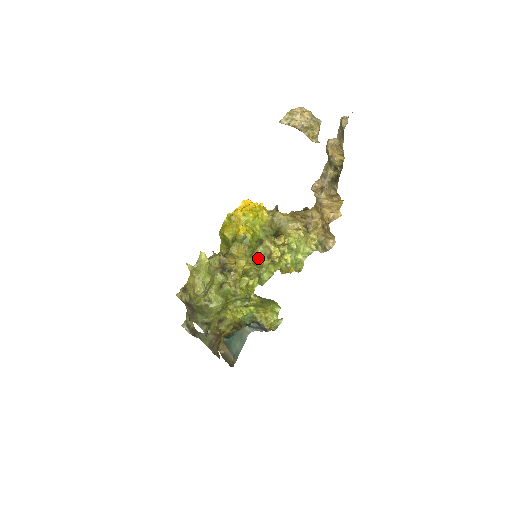
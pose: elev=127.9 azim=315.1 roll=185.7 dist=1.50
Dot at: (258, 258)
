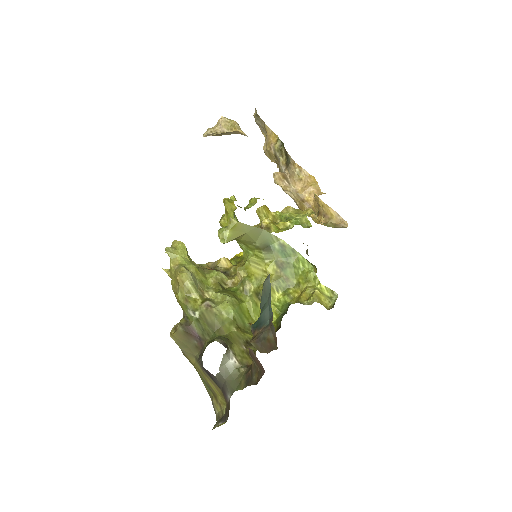
Dot at: occluded
